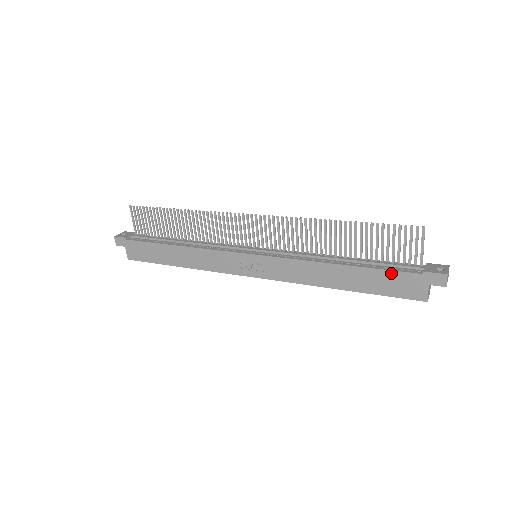
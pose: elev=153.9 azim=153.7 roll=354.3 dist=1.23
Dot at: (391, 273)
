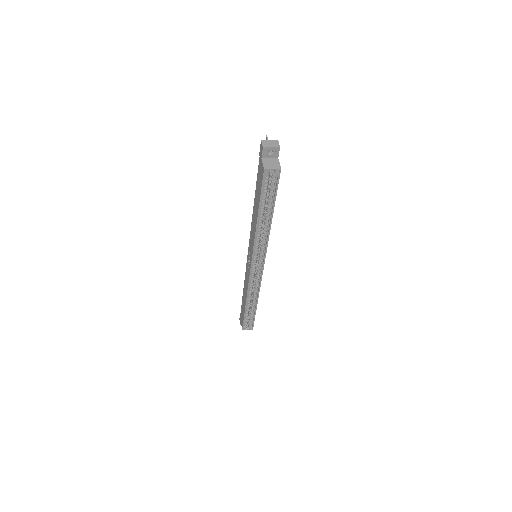
Dot at: (258, 177)
